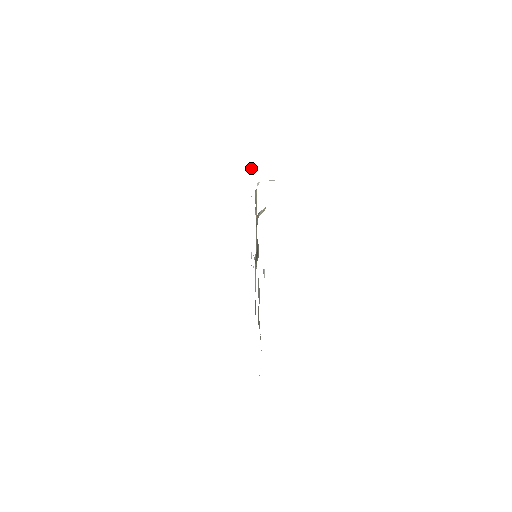
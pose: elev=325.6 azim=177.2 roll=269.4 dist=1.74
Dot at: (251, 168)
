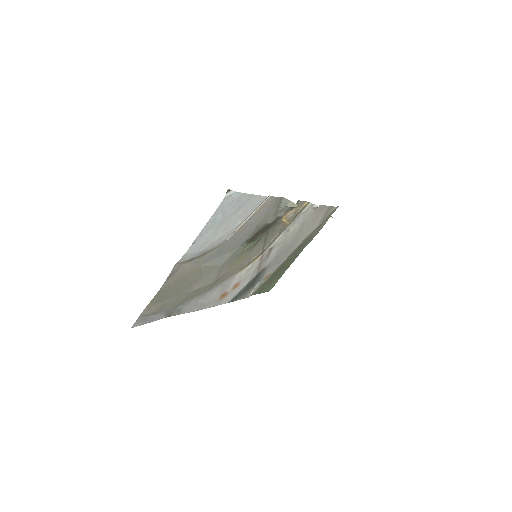
Dot at: (329, 217)
